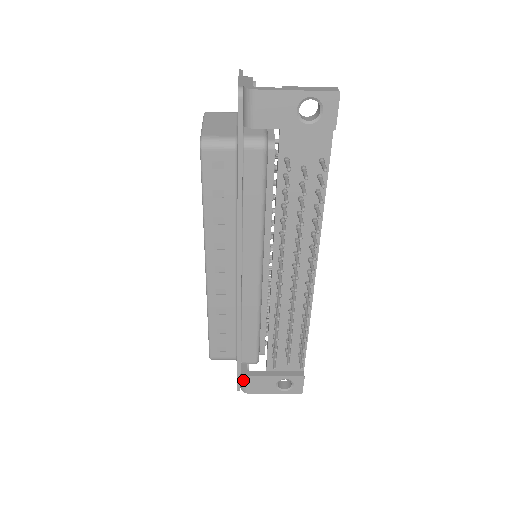
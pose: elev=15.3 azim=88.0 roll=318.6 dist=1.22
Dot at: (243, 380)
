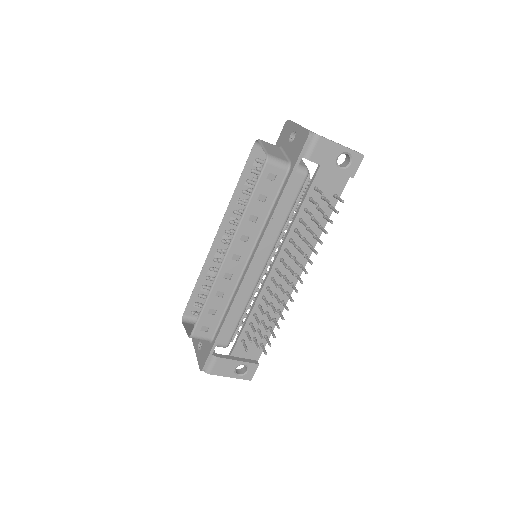
Dot at: (211, 361)
